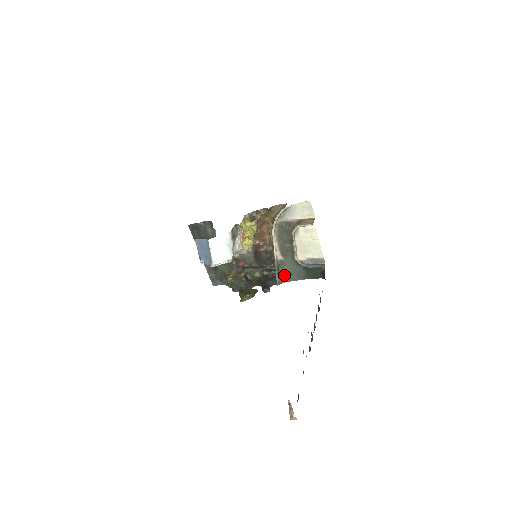
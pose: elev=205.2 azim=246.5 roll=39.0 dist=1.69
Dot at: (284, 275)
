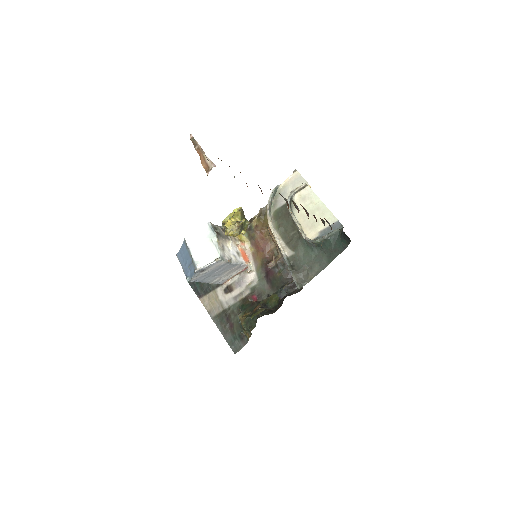
Dot at: (302, 273)
